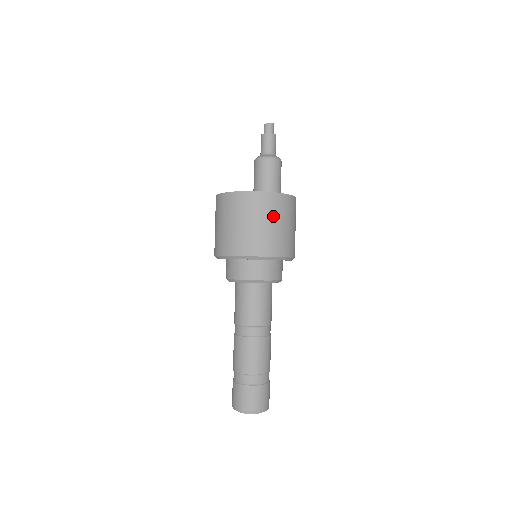
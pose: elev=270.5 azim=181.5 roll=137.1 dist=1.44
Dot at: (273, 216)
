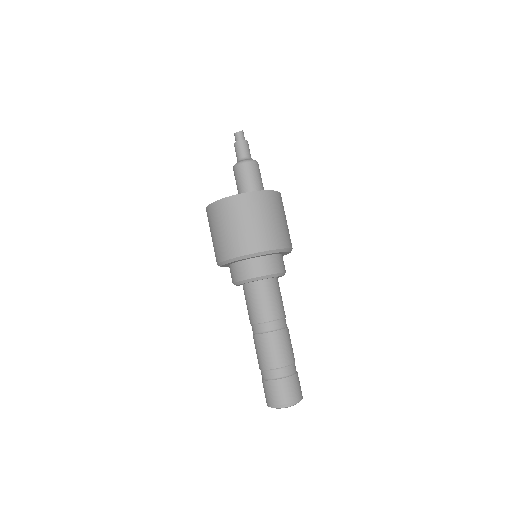
Dot at: (260, 213)
